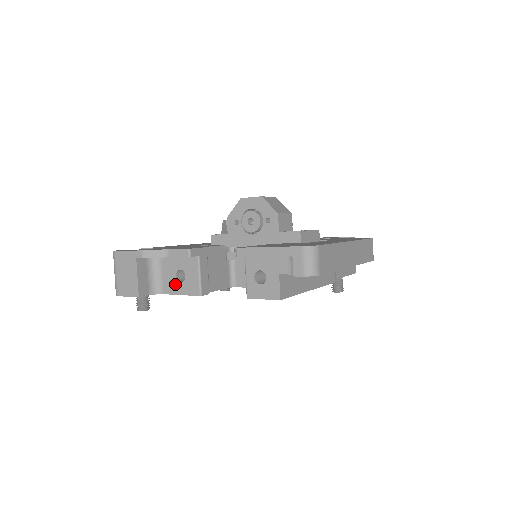
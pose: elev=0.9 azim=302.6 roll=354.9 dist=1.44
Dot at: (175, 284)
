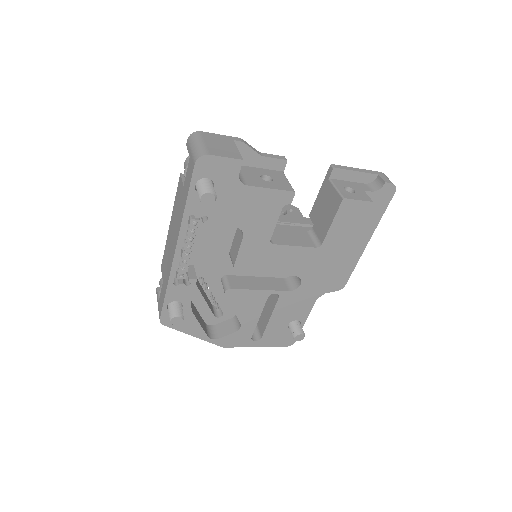
Dot at: (261, 181)
